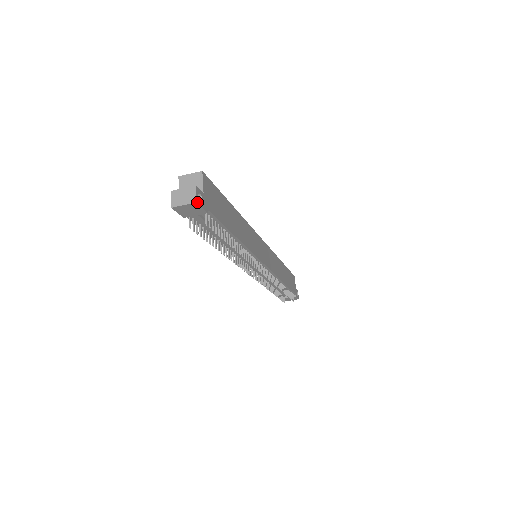
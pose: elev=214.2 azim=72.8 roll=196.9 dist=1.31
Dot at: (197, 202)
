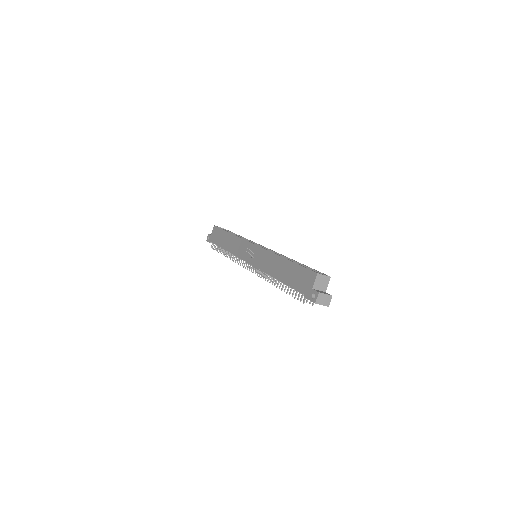
Dot at: (328, 306)
